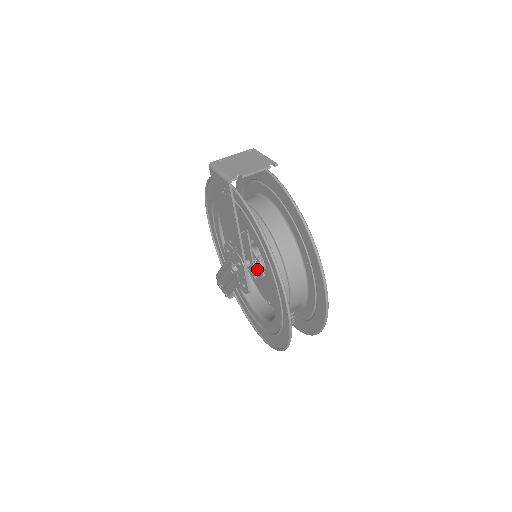
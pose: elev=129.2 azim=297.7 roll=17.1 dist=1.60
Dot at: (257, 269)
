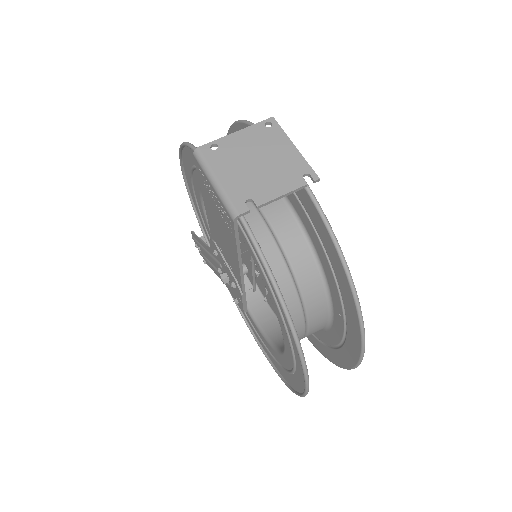
Dot at: (257, 279)
